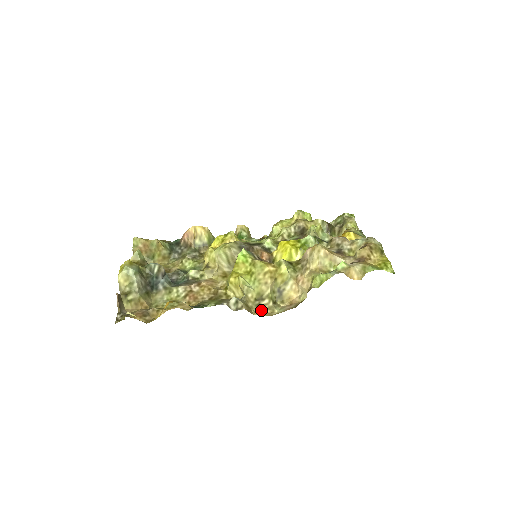
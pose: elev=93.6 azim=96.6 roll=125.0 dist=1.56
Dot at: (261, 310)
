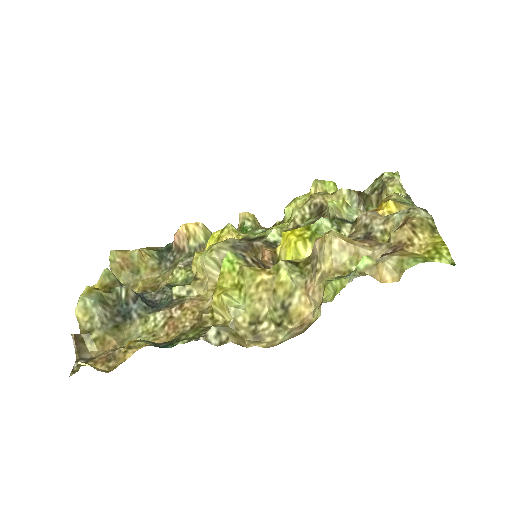
Dot at: (259, 338)
